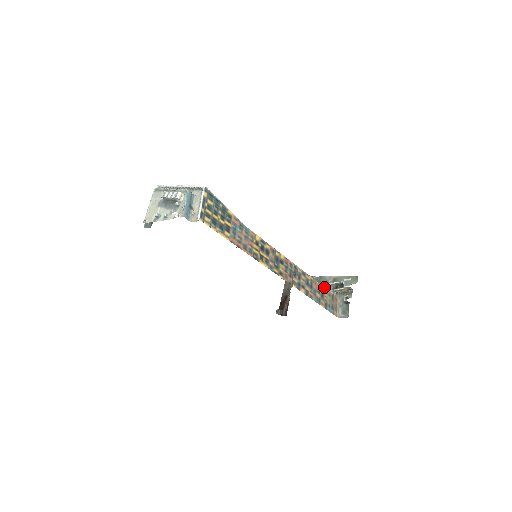
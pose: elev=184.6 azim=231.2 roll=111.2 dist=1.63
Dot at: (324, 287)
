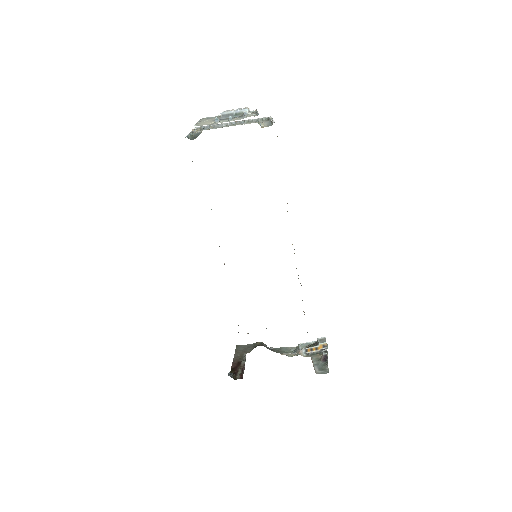
Dot at: occluded
